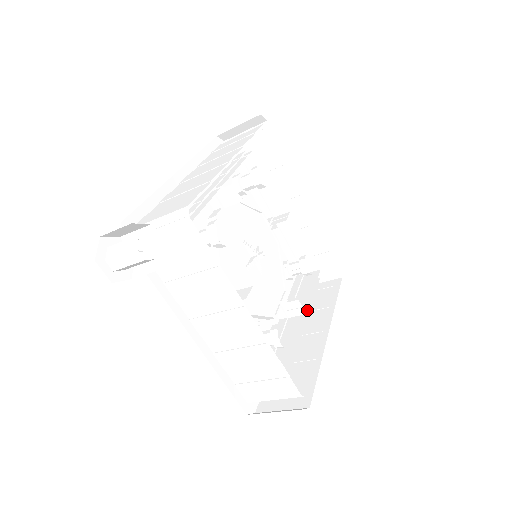
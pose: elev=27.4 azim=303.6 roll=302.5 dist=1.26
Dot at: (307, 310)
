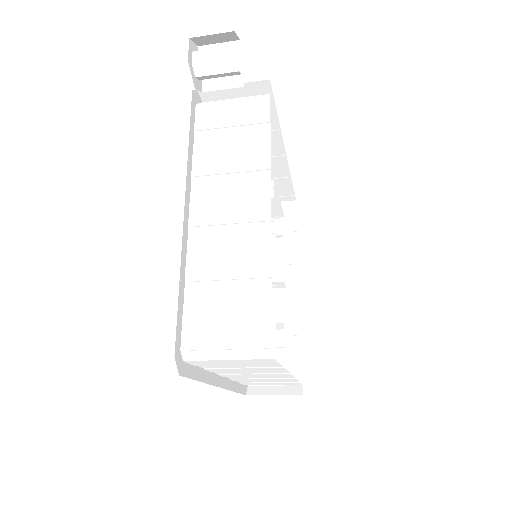
Dot at: (263, 378)
